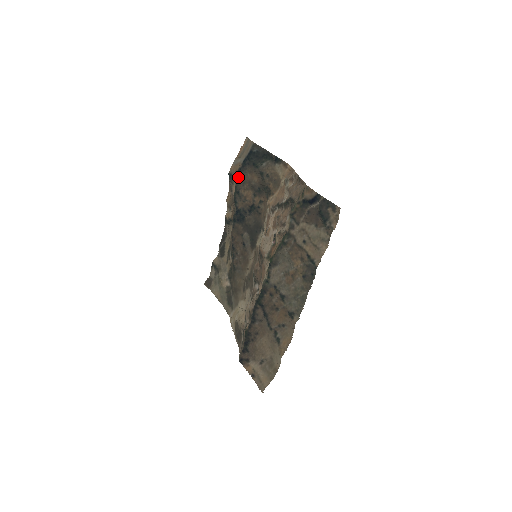
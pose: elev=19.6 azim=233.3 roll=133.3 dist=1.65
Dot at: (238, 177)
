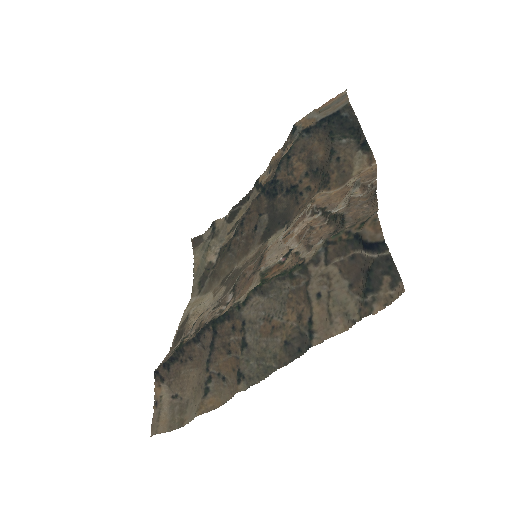
Dot at: (301, 137)
